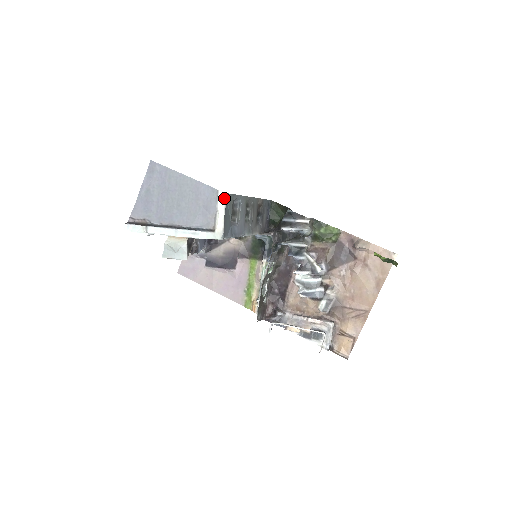
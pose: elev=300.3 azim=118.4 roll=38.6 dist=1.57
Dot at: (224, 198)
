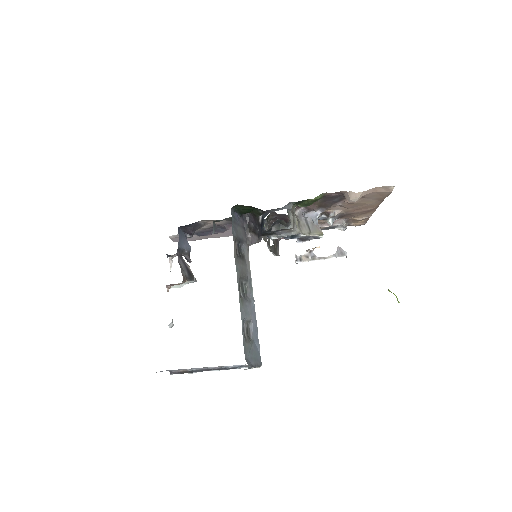
Dot at: occluded
